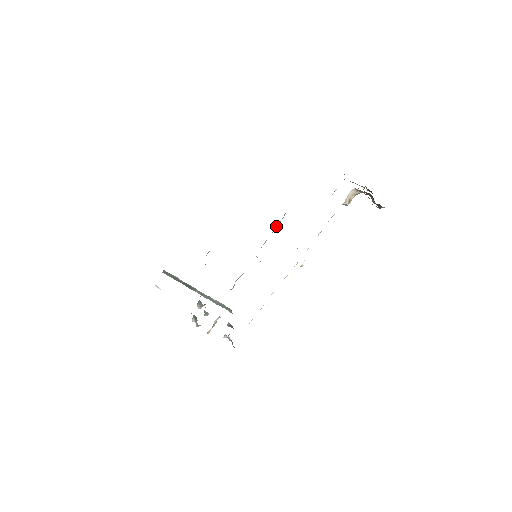
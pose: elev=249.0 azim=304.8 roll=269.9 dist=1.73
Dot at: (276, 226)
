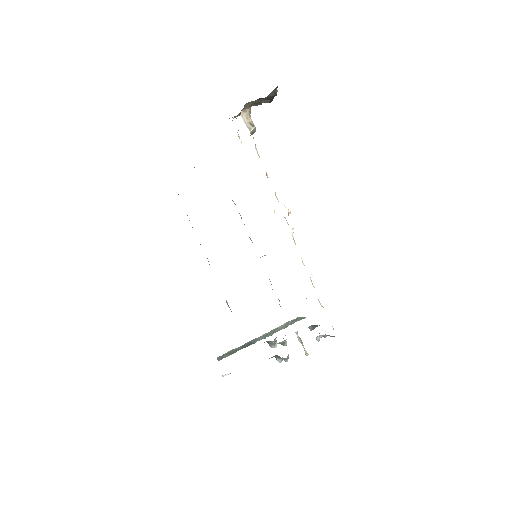
Dot at: occluded
